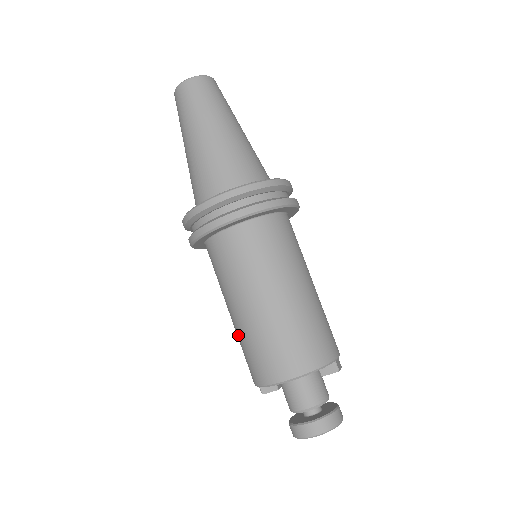
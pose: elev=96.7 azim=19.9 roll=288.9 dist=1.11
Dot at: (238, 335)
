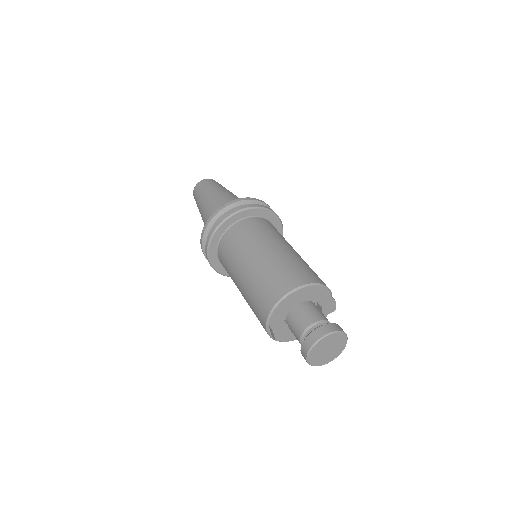
Dot at: (250, 285)
